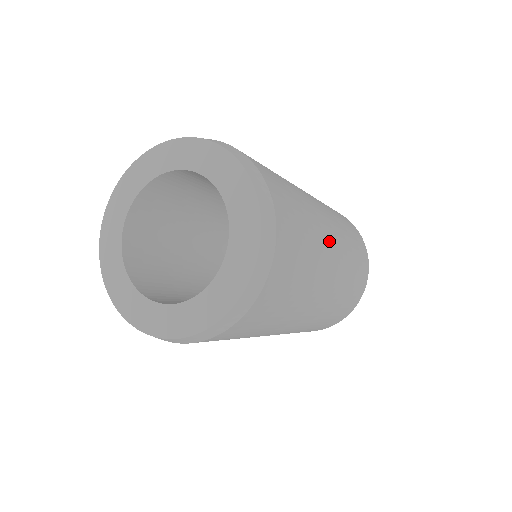
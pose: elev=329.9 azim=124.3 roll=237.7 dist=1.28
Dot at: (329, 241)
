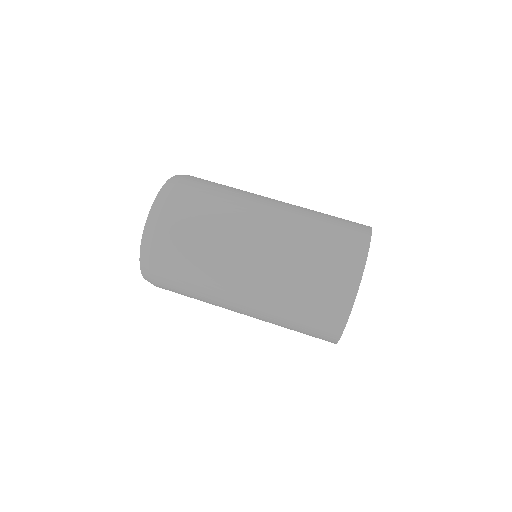
Dot at: (259, 211)
